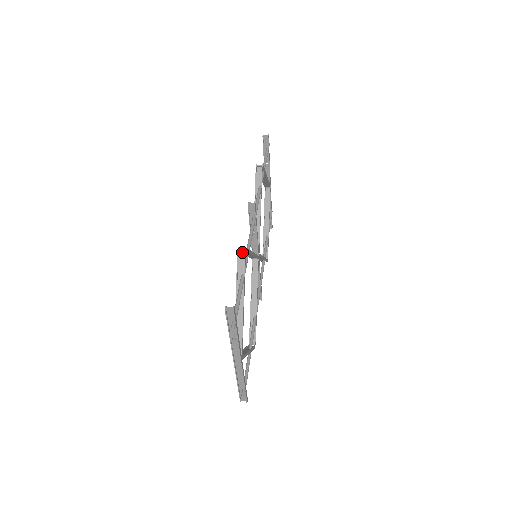
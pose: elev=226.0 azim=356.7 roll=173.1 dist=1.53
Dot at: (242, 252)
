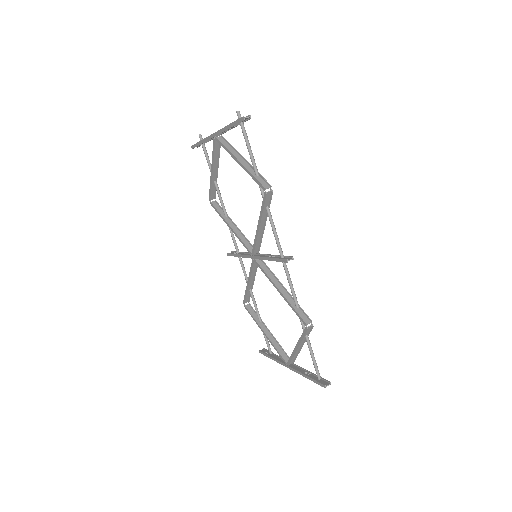
Dot at: (310, 327)
